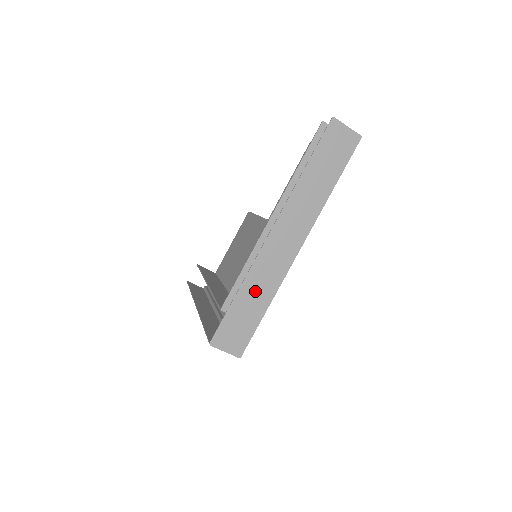
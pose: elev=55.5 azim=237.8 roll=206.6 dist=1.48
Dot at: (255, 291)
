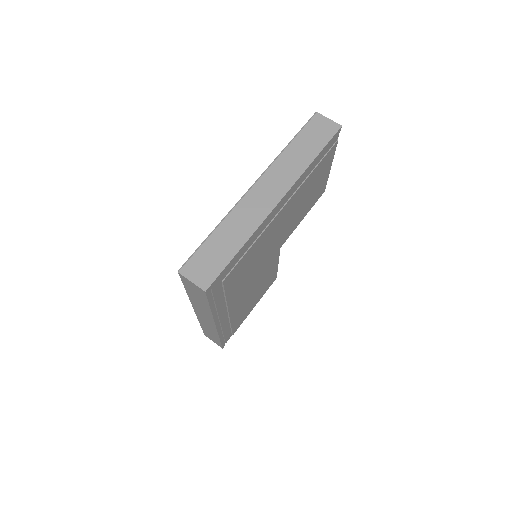
Dot at: (231, 230)
